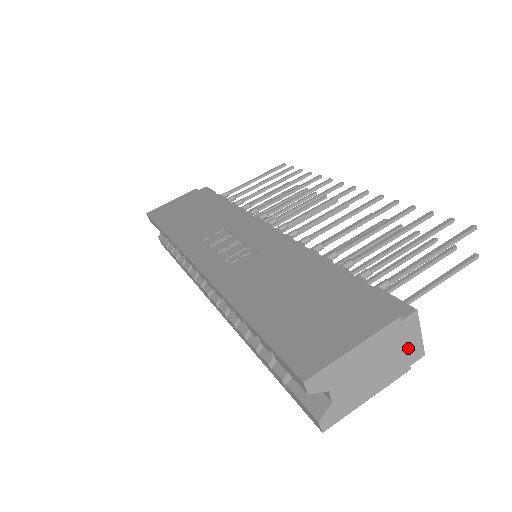
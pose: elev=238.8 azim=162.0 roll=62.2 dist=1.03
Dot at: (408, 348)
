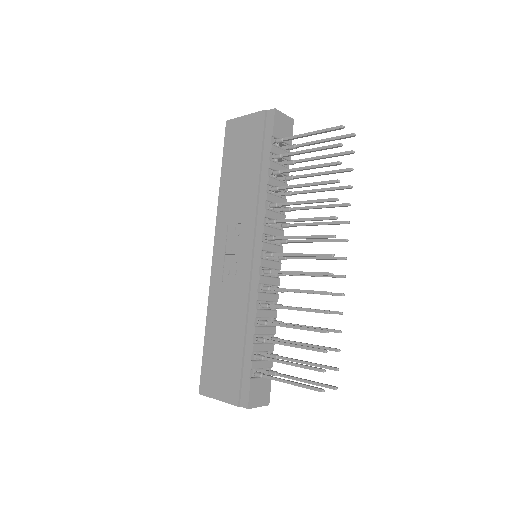
Dot at: occluded
